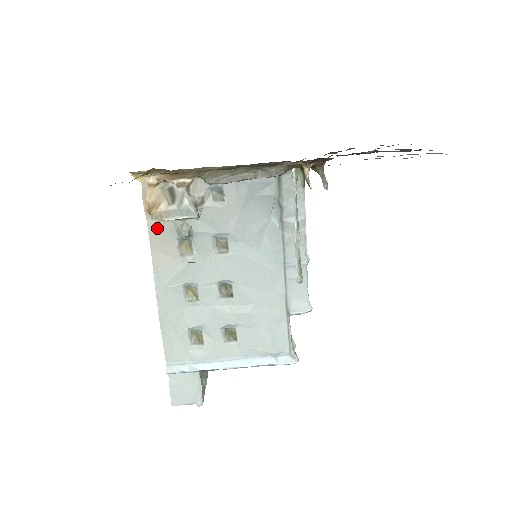
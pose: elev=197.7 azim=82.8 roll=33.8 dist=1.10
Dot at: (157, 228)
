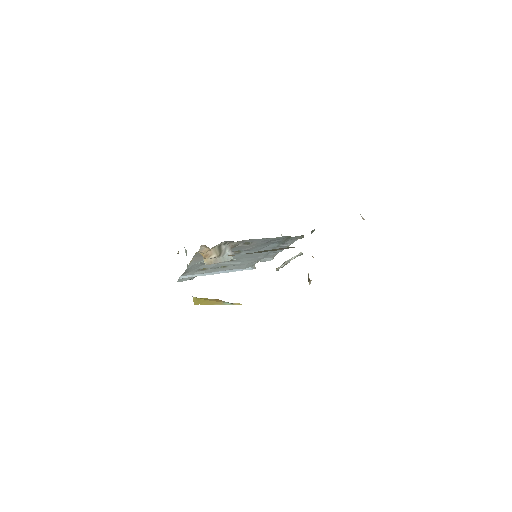
Dot at: occluded
